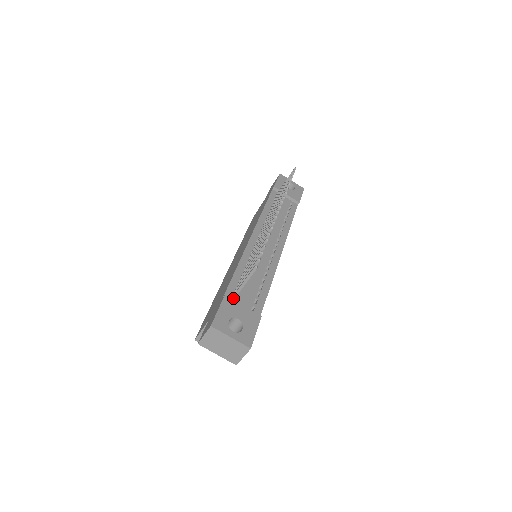
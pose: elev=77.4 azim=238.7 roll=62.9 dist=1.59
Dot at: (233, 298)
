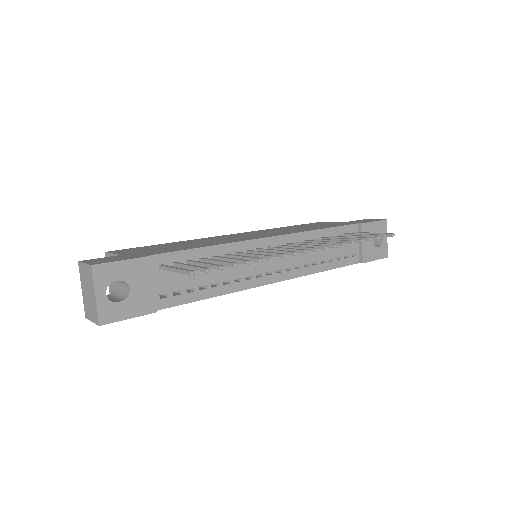
Dot at: (159, 266)
